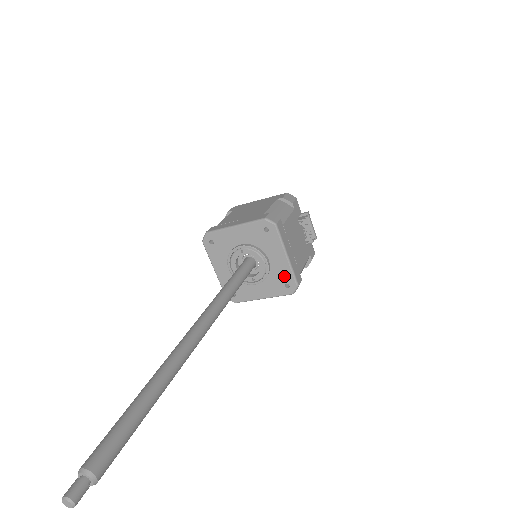
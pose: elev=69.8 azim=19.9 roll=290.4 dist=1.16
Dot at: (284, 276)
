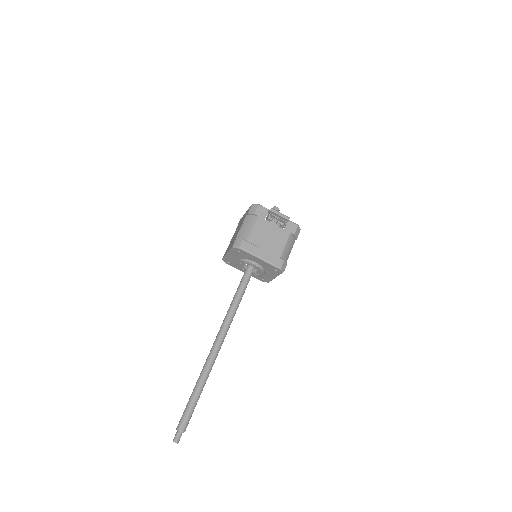
Dot at: (270, 267)
